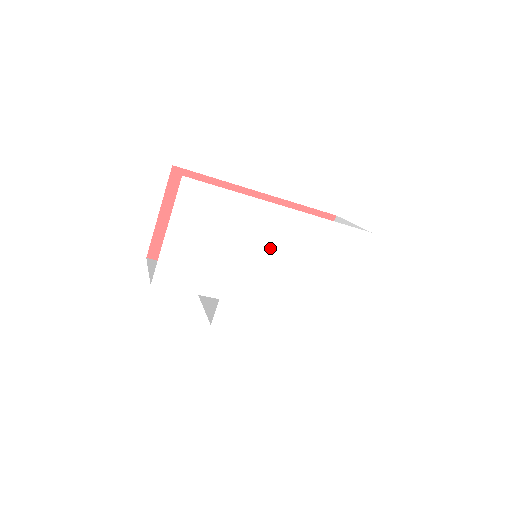
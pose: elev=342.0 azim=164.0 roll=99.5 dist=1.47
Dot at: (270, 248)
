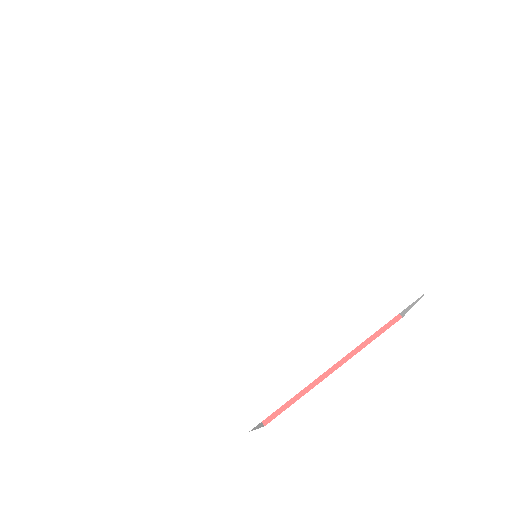
Dot at: (269, 213)
